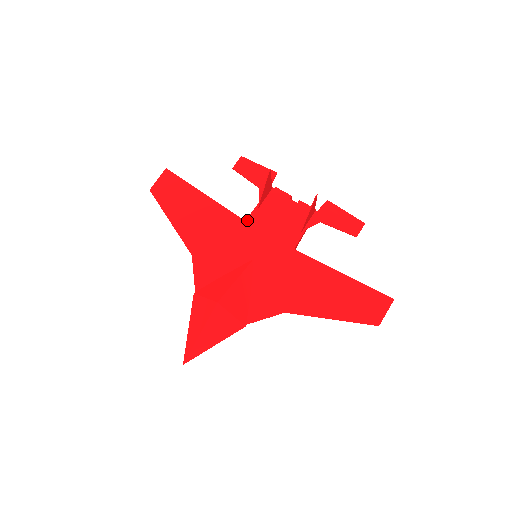
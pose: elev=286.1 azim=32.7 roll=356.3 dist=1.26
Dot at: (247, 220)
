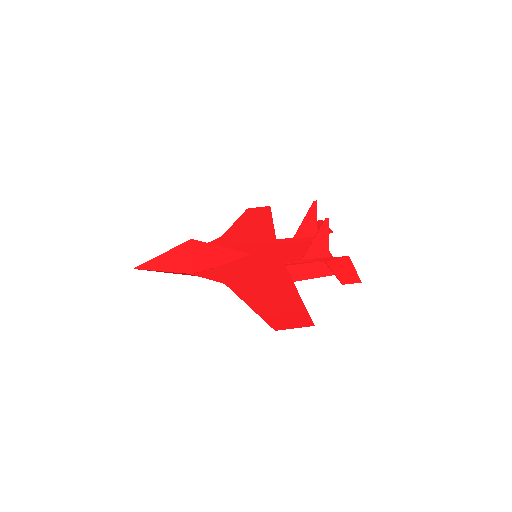
Dot at: (278, 239)
